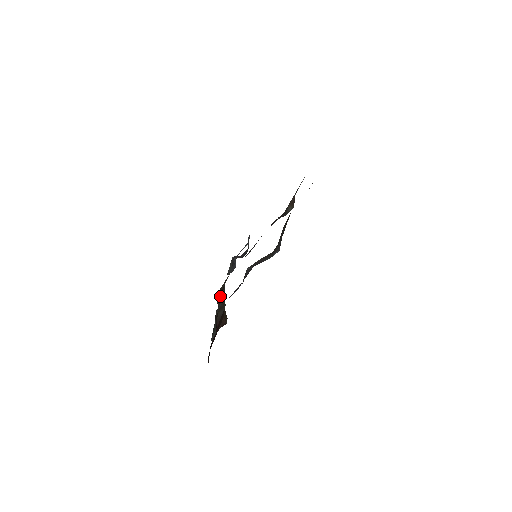
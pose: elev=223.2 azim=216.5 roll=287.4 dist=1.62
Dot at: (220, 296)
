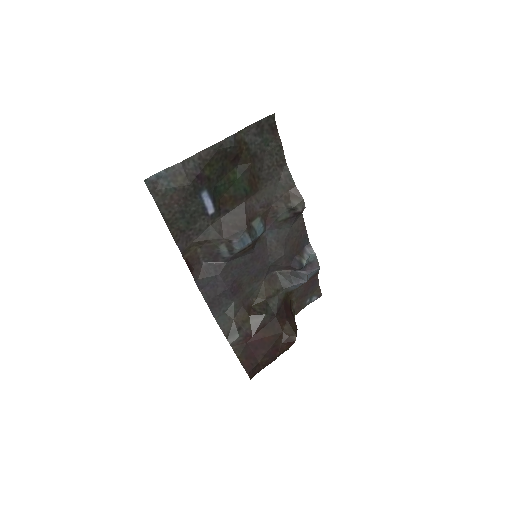
Dot at: (259, 305)
